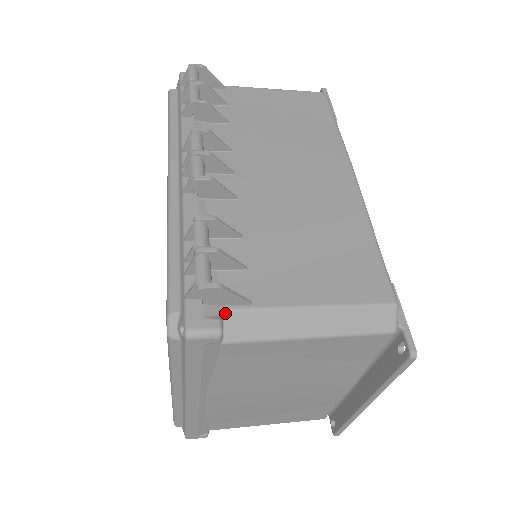
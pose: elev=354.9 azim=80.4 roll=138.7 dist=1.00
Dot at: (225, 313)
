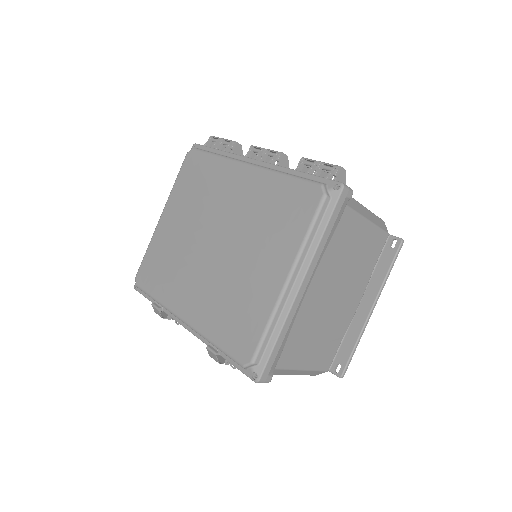
Dot at: occluded
